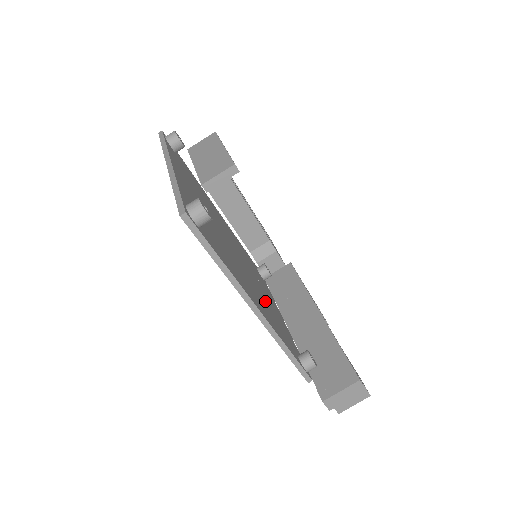
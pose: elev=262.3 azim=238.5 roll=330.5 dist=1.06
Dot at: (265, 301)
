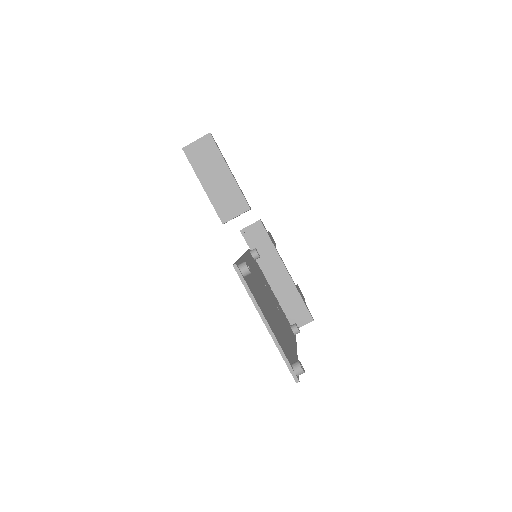
Dot at: (280, 315)
